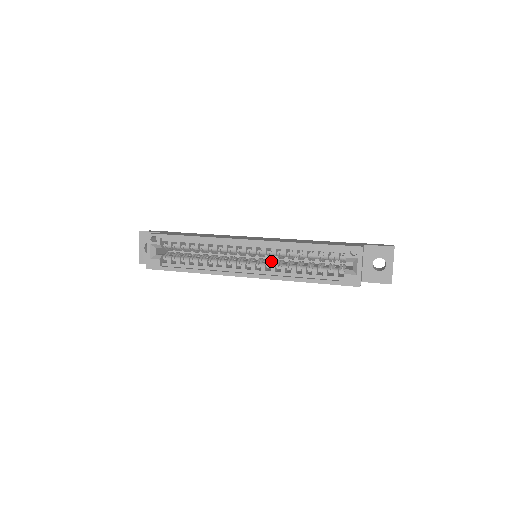
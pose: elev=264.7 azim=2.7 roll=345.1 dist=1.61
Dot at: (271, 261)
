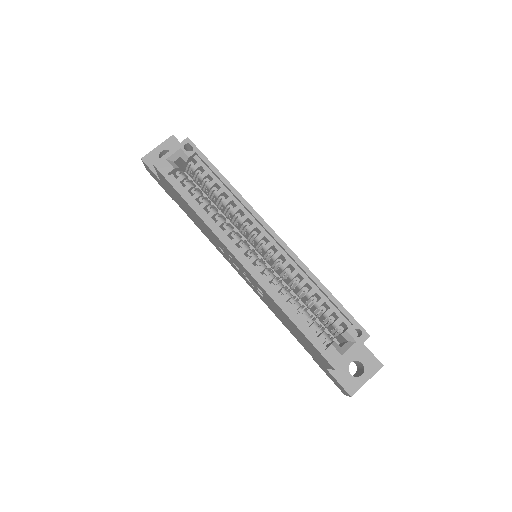
Dot at: (272, 271)
